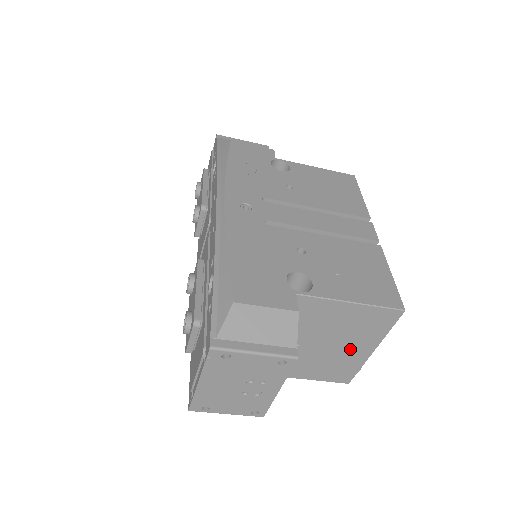
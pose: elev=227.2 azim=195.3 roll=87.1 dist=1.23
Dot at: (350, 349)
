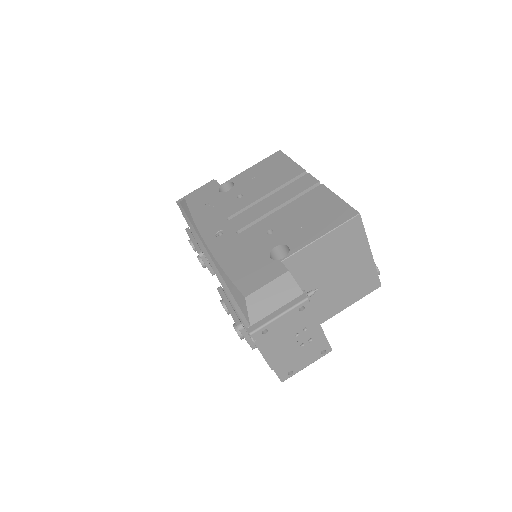
Dot at: (354, 264)
